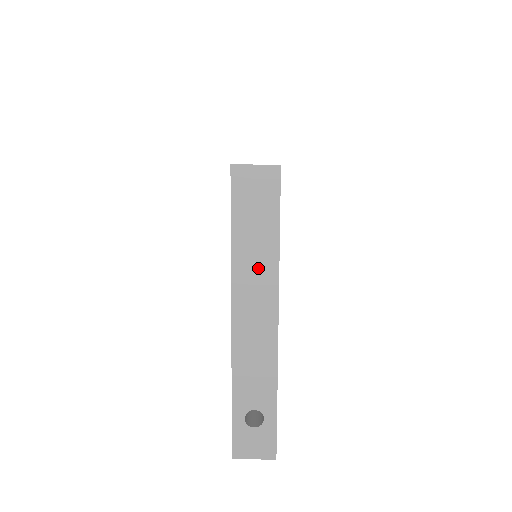
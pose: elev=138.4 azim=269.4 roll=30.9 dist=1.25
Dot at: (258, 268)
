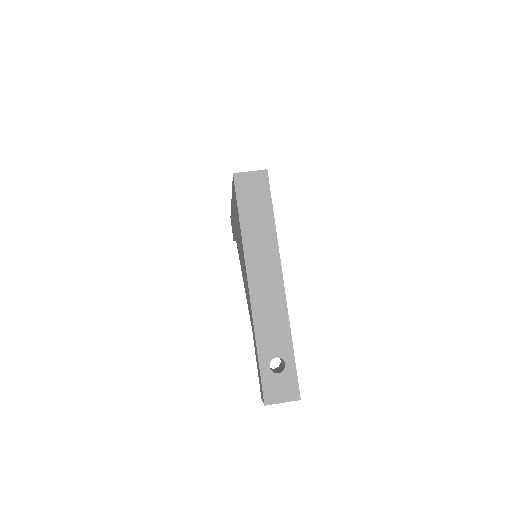
Dot at: (262, 242)
